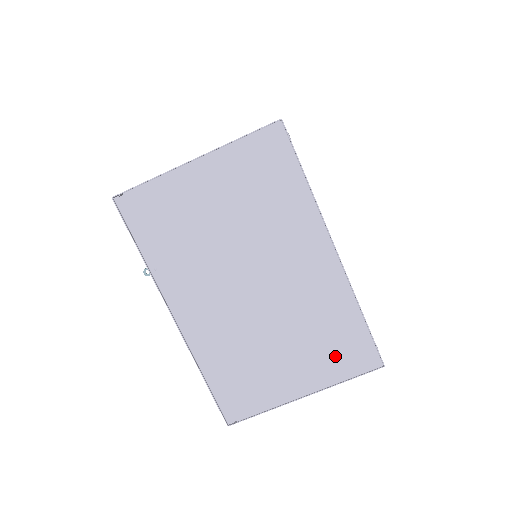
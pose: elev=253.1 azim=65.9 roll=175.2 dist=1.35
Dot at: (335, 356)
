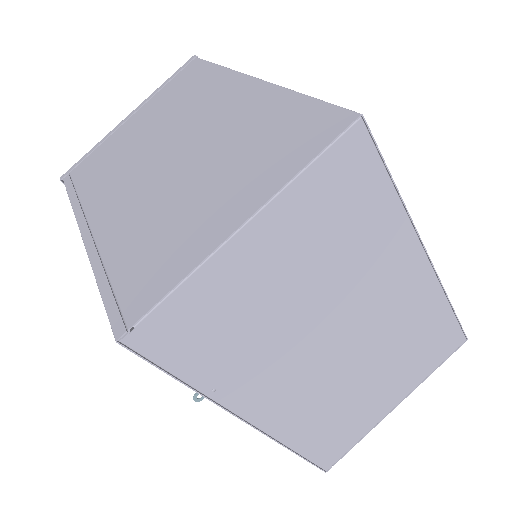
Dot at: (425, 357)
